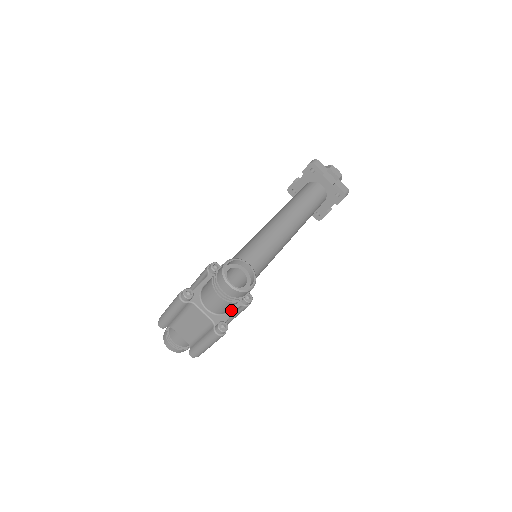
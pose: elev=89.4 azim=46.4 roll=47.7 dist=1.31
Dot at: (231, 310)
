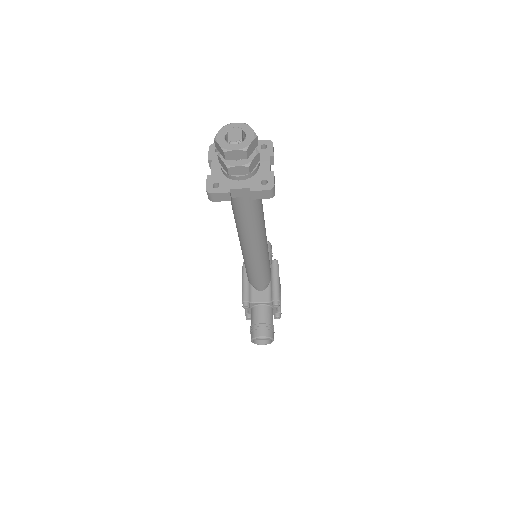
Dot at: (274, 308)
